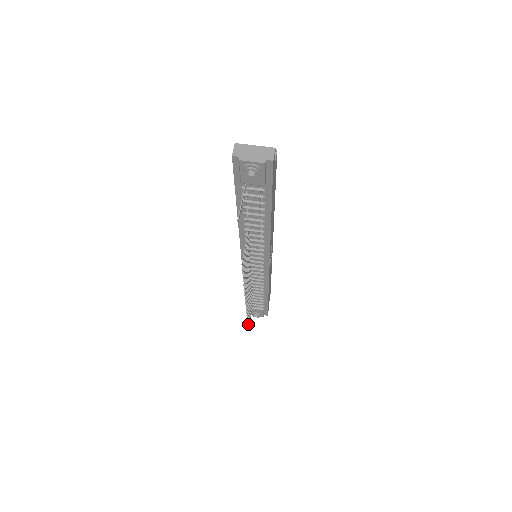
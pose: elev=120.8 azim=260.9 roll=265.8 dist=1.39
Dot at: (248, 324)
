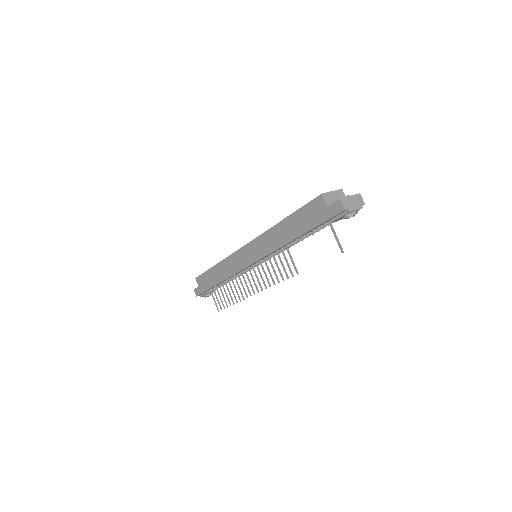
Dot at: (221, 307)
